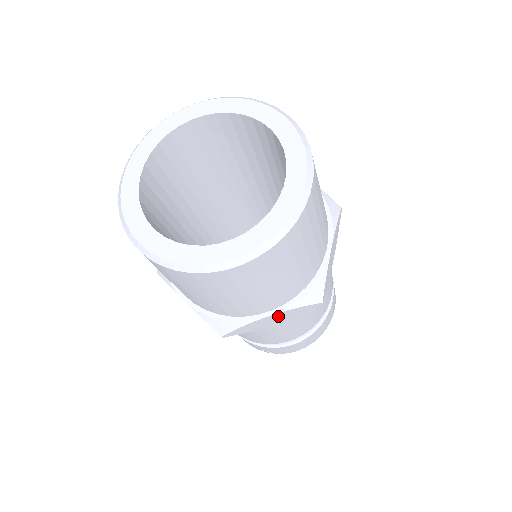
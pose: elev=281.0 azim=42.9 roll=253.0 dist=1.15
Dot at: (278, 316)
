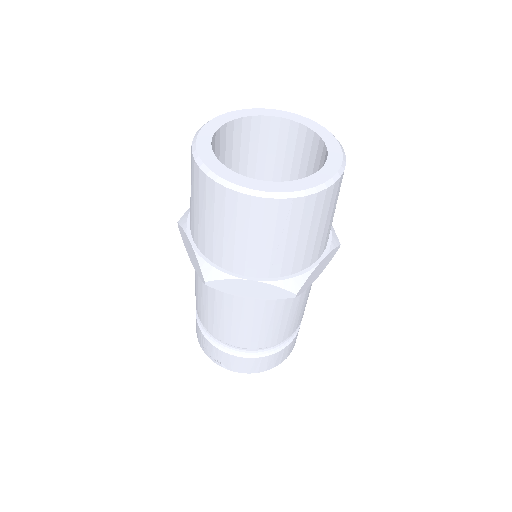
Dot at: (258, 287)
